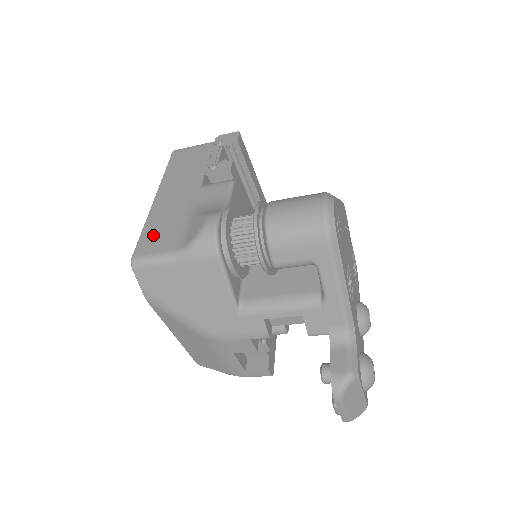
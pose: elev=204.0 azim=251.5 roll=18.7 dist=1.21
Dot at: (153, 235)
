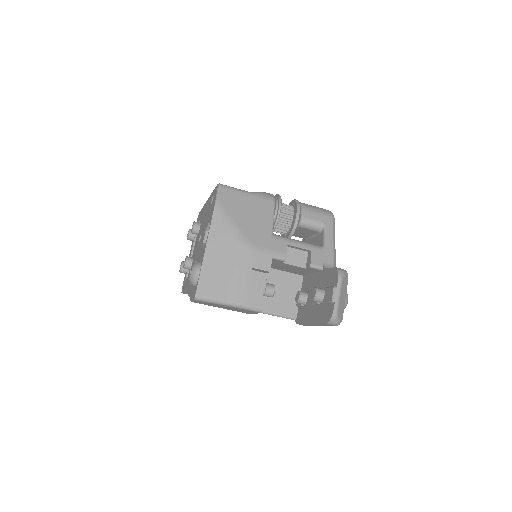
Dot at: occluded
